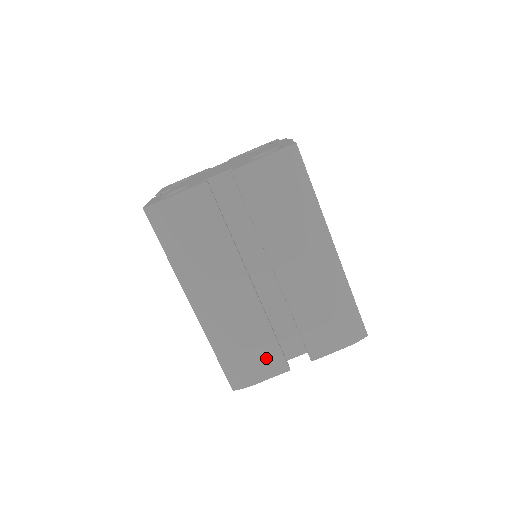
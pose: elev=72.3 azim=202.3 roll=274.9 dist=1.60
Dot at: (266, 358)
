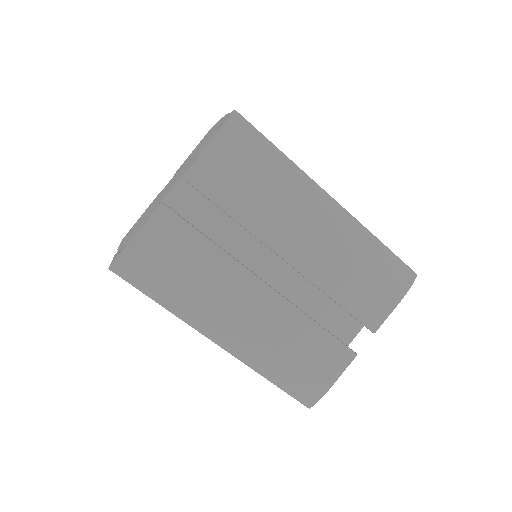
Dot at: (325, 356)
